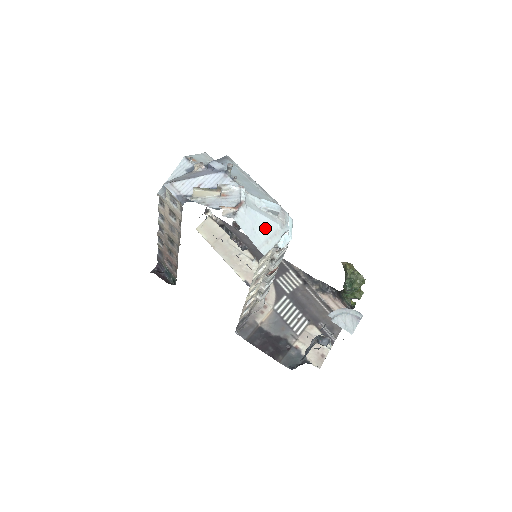
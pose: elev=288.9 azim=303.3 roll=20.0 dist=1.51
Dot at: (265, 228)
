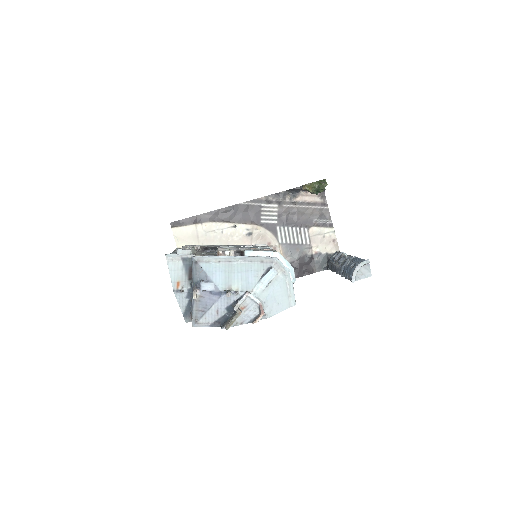
Dot at: (281, 292)
